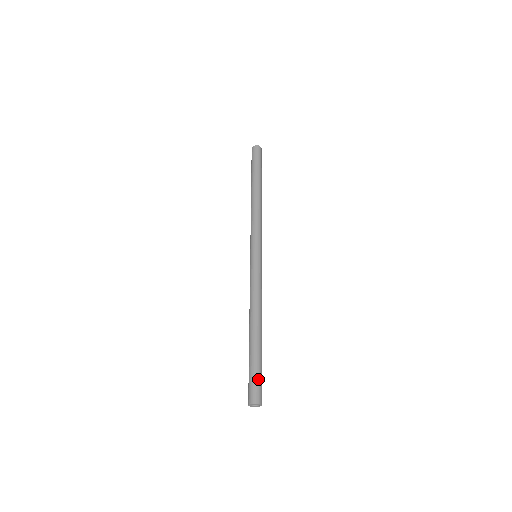
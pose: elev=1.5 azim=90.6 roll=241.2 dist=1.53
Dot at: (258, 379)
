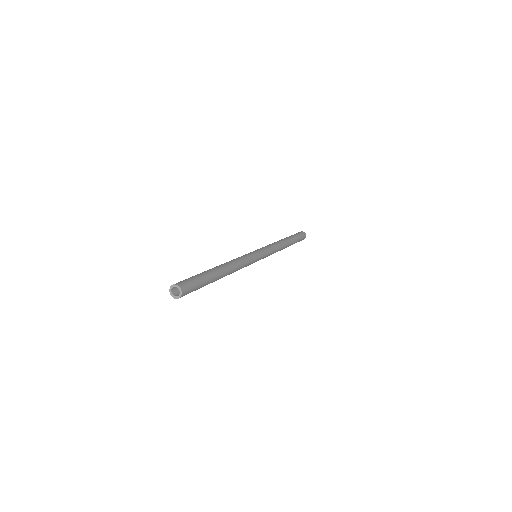
Dot at: (190, 278)
